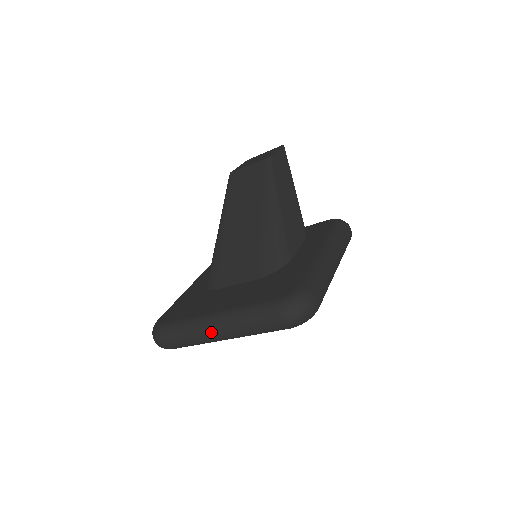
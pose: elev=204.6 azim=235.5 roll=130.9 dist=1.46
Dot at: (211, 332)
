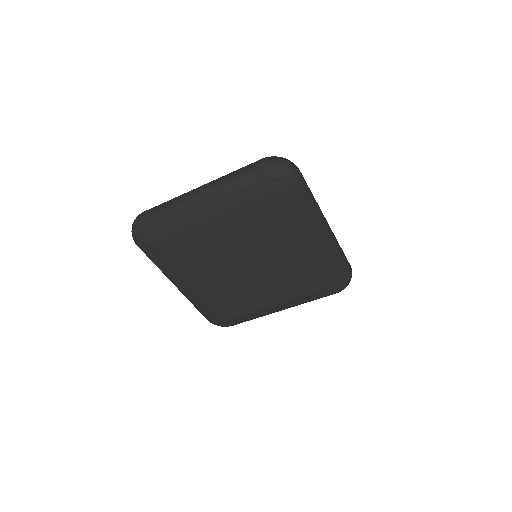
Dot at: (194, 190)
